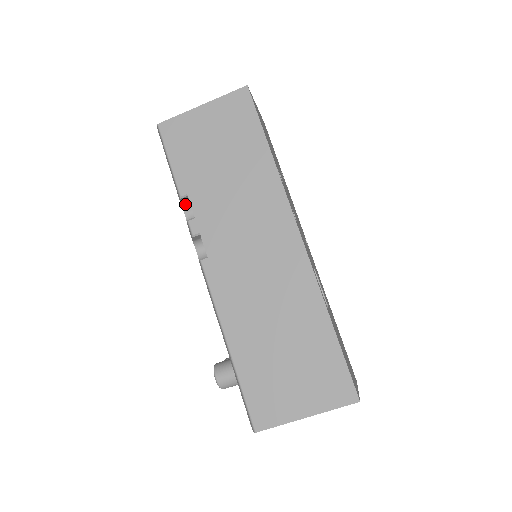
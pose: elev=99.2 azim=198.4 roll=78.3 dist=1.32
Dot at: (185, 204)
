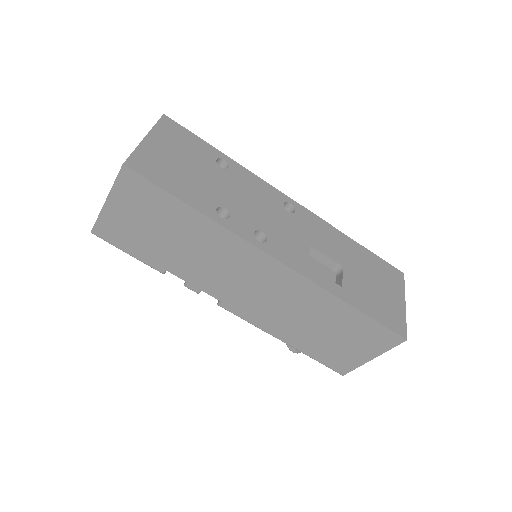
Dot at: occluded
